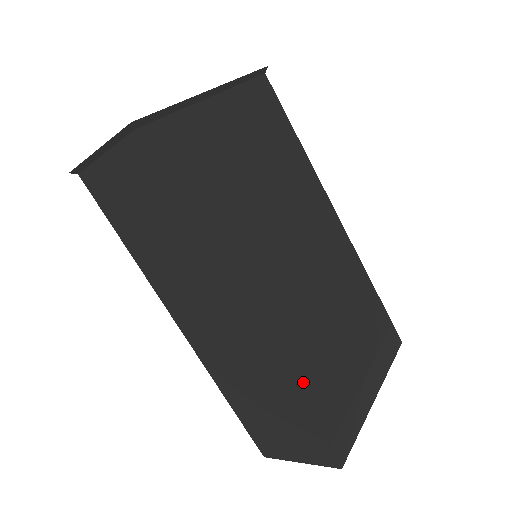
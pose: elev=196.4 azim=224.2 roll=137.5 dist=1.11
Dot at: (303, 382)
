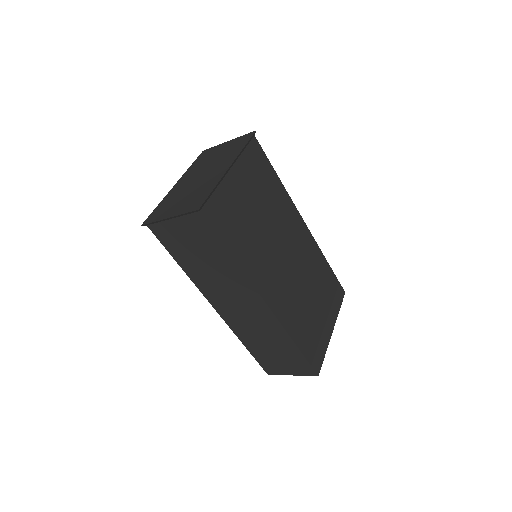
Dot at: (295, 333)
